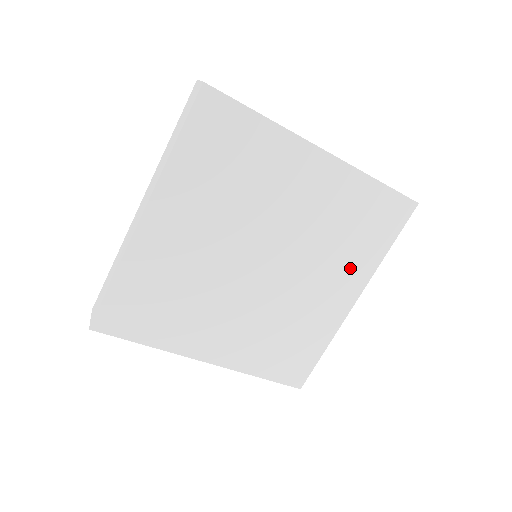
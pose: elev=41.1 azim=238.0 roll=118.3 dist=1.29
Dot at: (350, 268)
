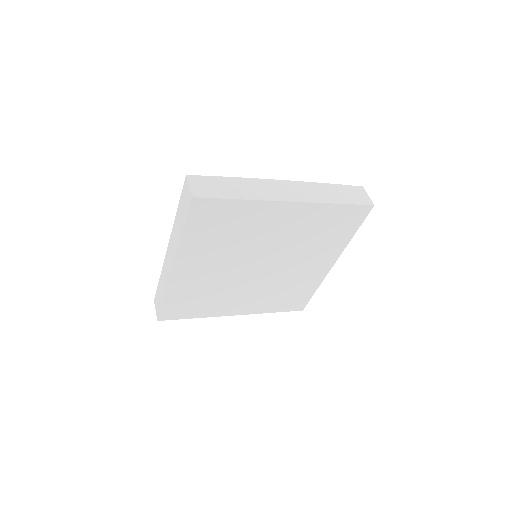
Dot at: (326, 251)
